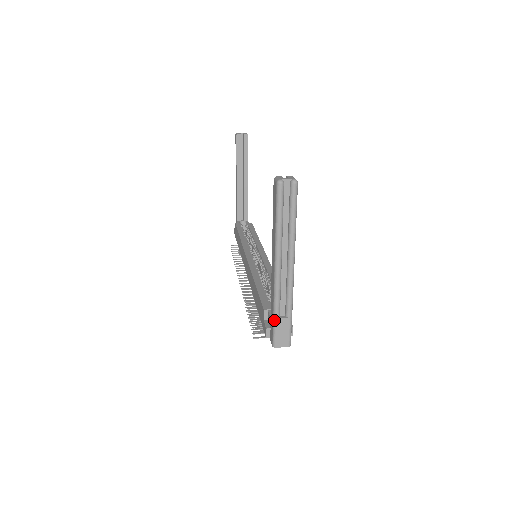
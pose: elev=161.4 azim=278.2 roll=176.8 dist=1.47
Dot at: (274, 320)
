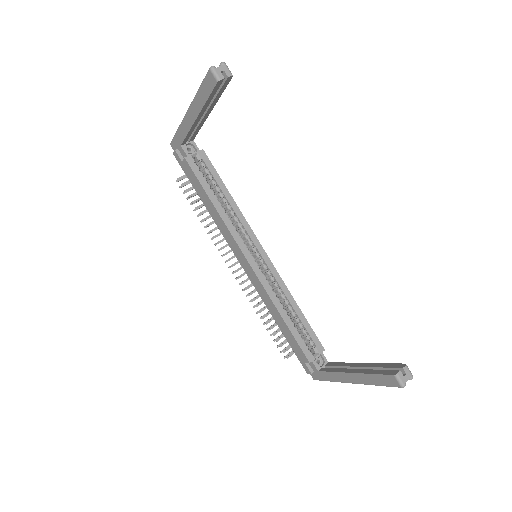
Dot at: occluded
